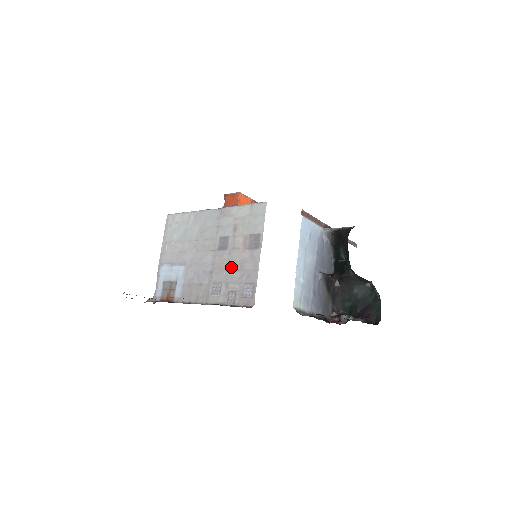
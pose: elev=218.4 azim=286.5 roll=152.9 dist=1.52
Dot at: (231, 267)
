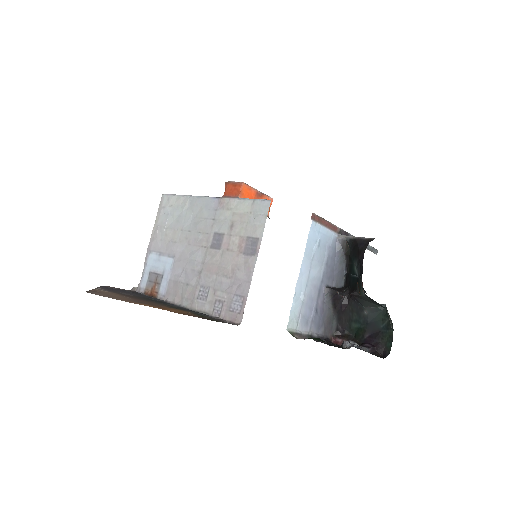
Dot at: (222, 271)
